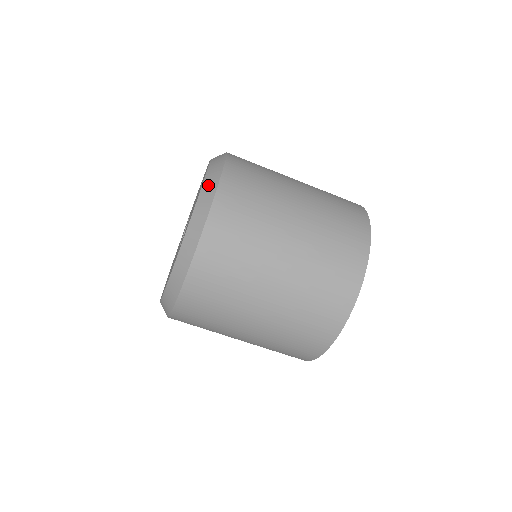
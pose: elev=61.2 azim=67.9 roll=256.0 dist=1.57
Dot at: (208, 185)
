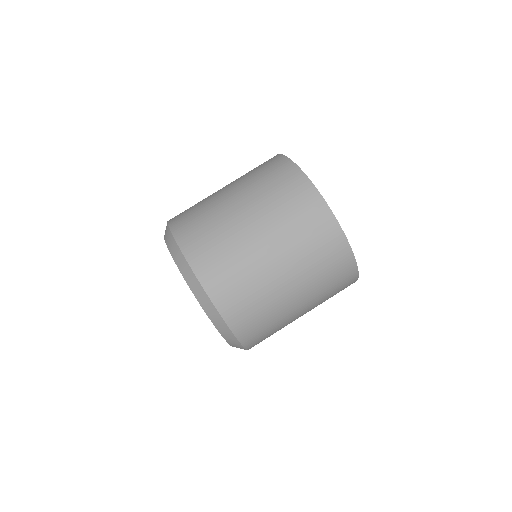
Dot at: (168, 239)
